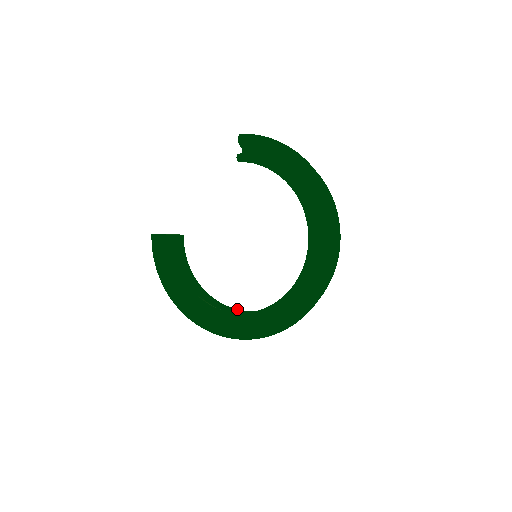
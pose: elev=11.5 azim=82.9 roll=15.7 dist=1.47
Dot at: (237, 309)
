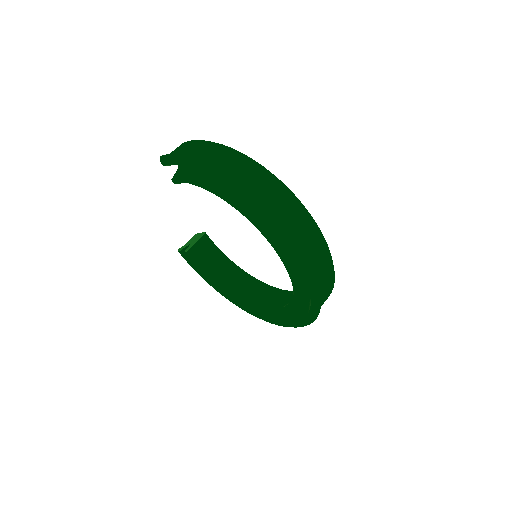
Dot at: (280, 290)
